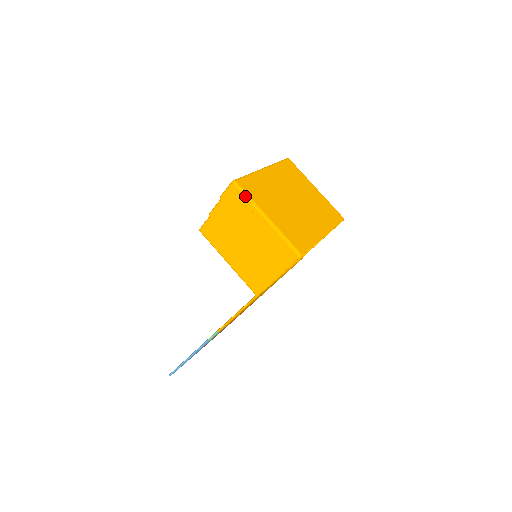
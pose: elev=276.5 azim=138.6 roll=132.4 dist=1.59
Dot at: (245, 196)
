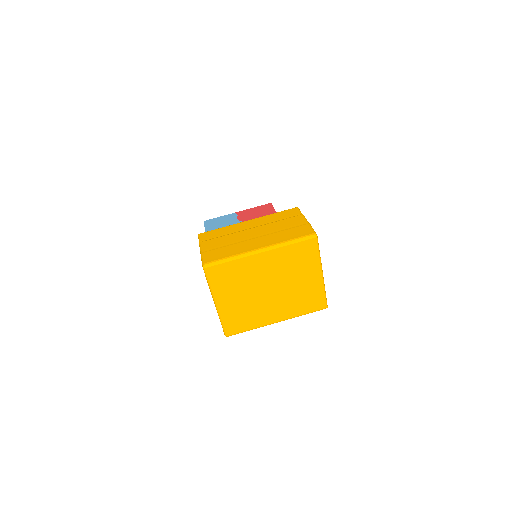
Dot at: (207, 281)
